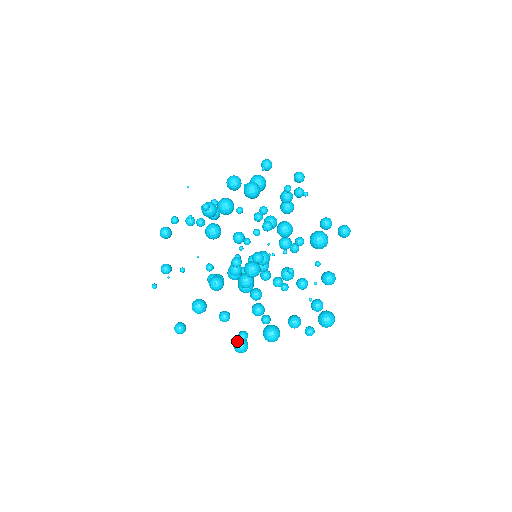
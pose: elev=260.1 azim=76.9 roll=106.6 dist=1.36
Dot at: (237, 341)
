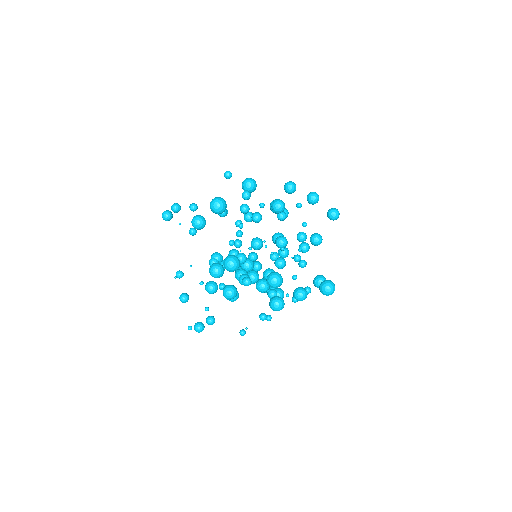
Dot at: occluded
